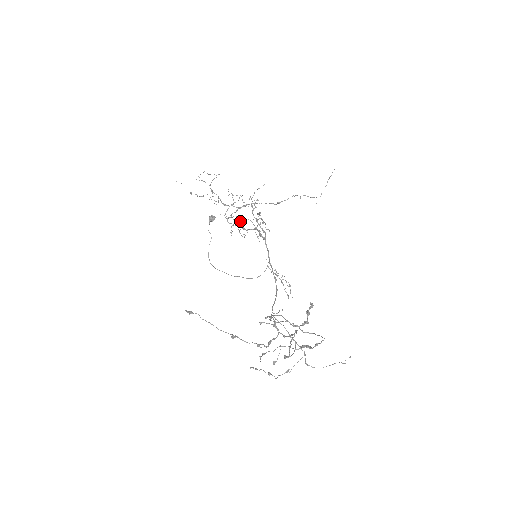
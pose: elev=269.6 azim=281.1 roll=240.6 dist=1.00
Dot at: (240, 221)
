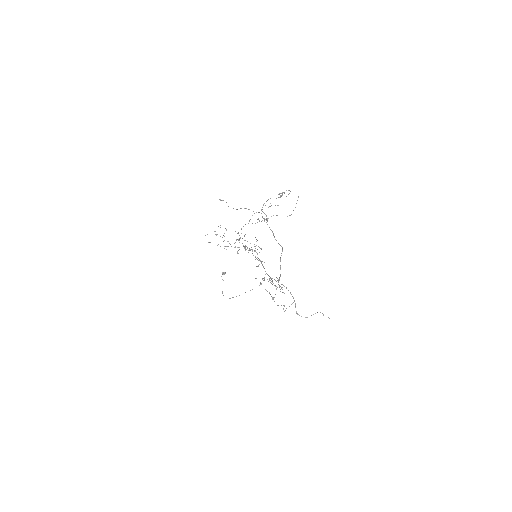
Dot at: occluded
